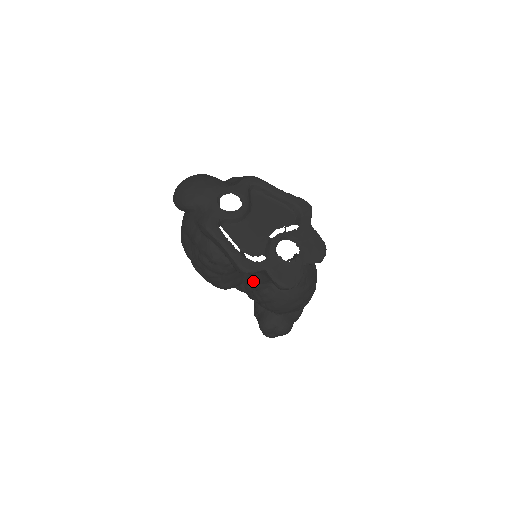
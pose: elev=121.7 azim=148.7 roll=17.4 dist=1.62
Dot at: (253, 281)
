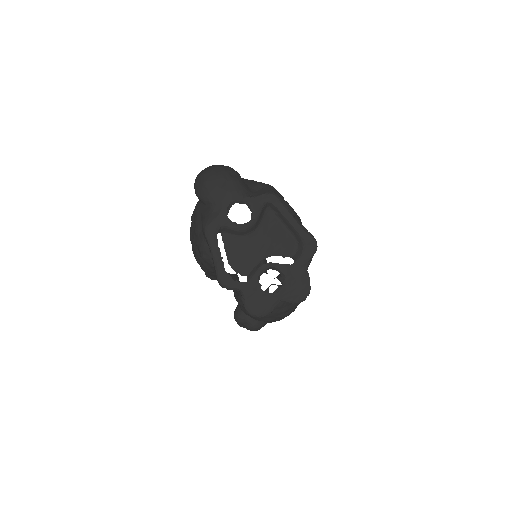
Dot at: occluded
